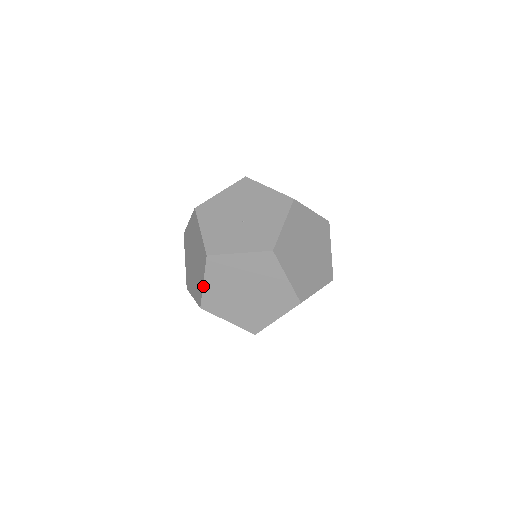
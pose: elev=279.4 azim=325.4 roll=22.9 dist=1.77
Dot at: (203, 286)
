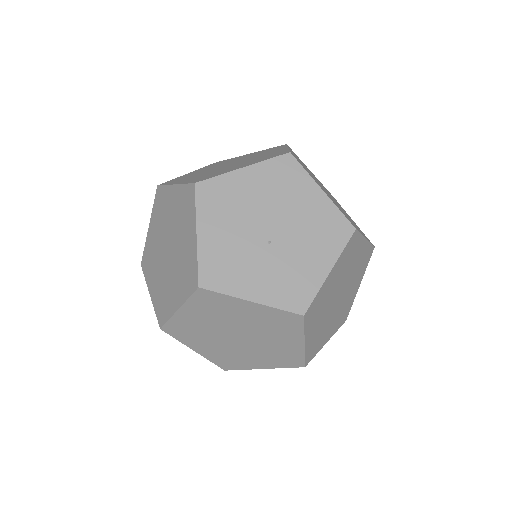
Dot at: (175, 312)
